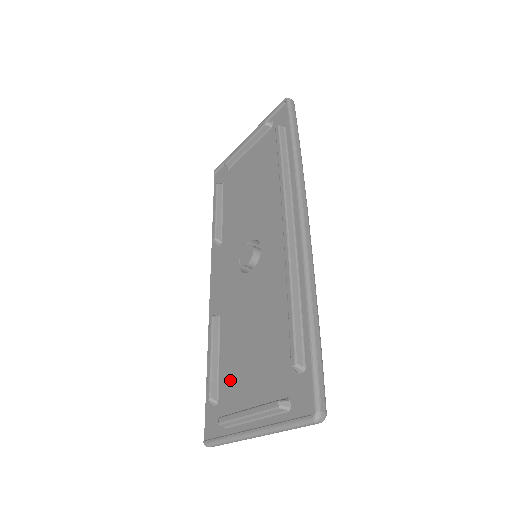
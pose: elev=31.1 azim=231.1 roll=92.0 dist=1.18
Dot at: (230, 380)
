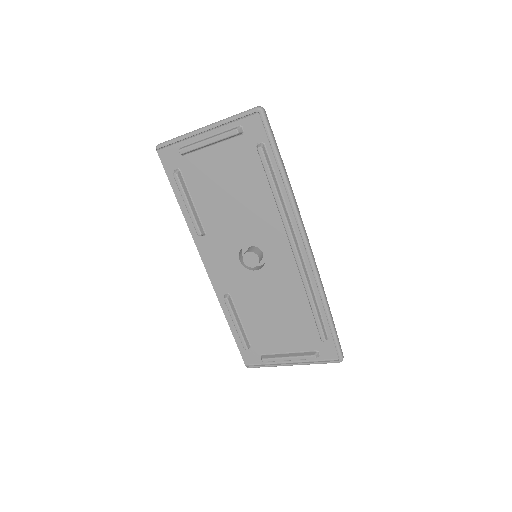
Dot at: (260, 337)
